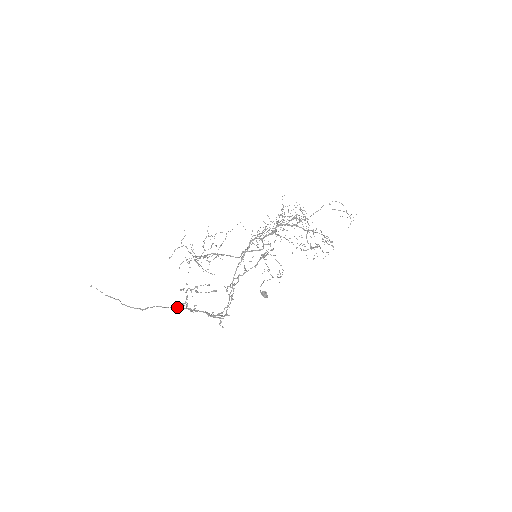
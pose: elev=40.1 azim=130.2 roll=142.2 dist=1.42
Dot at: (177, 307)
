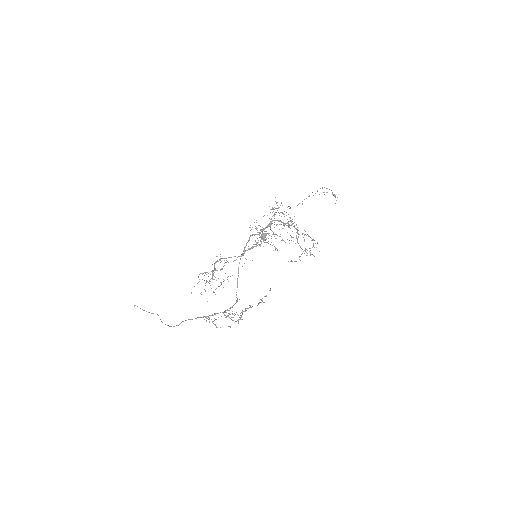
Dot at: (202, 317)
